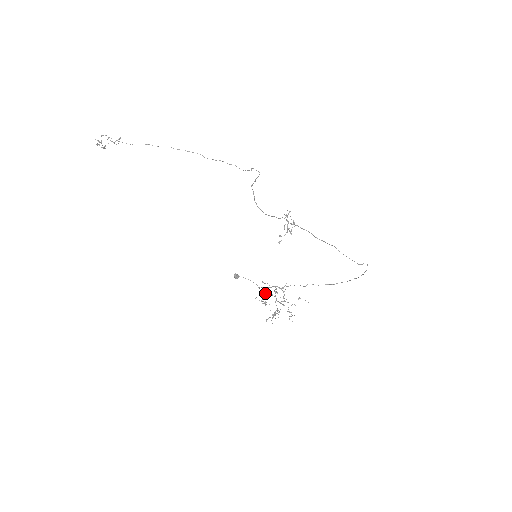
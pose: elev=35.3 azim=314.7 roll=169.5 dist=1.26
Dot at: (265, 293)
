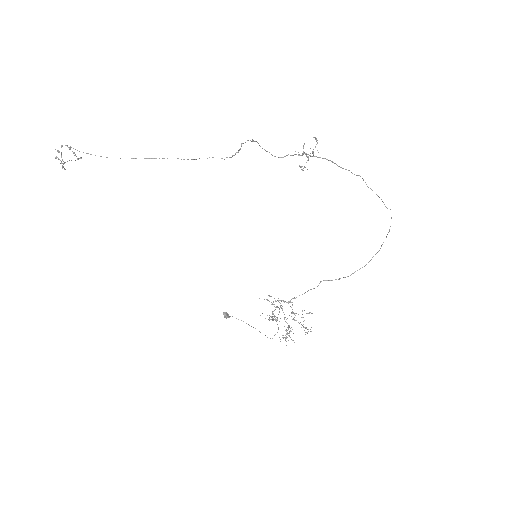
Dot at: (272, 304)
